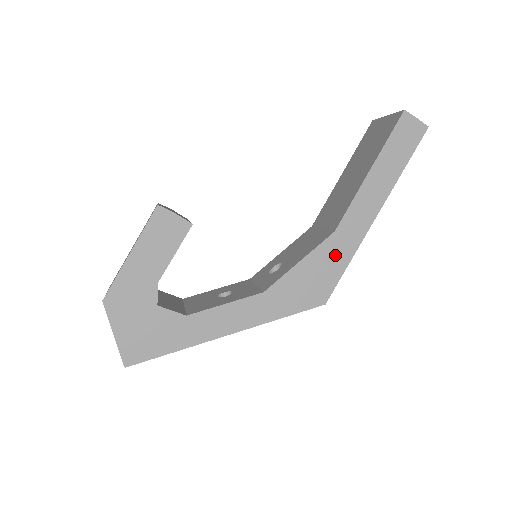
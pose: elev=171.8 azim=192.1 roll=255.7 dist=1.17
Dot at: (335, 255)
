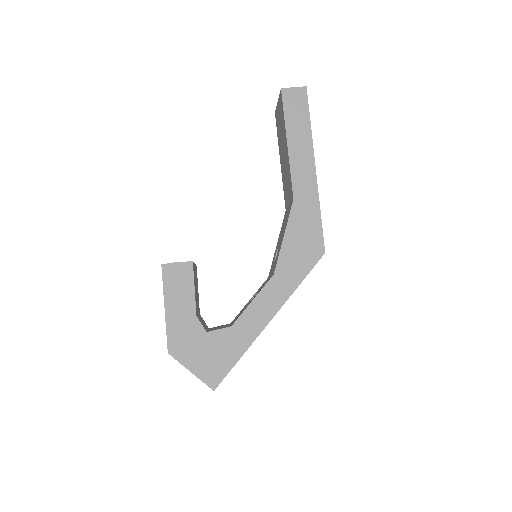
Dot at: (306, 215)
